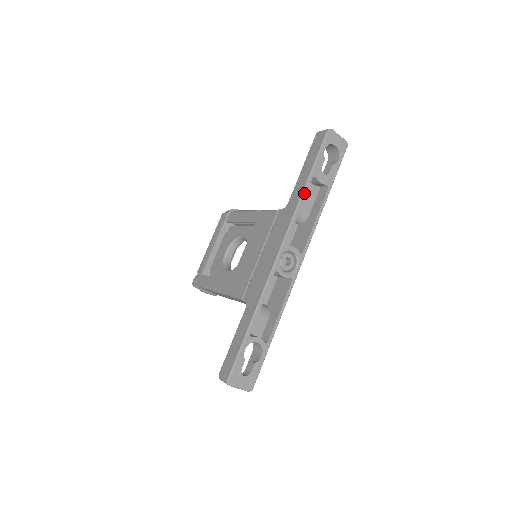
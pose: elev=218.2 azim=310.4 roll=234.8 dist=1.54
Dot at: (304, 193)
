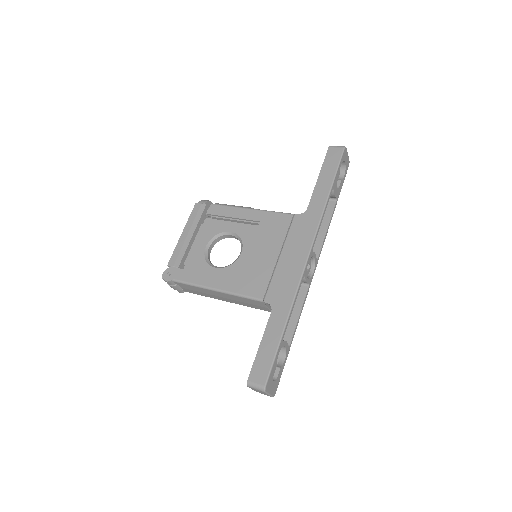
Dot at: (327, 203)
